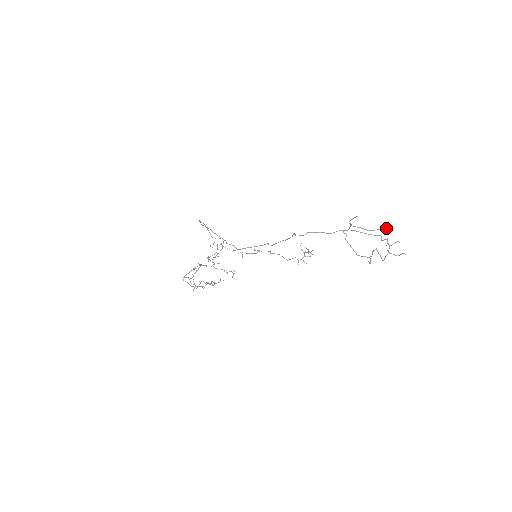
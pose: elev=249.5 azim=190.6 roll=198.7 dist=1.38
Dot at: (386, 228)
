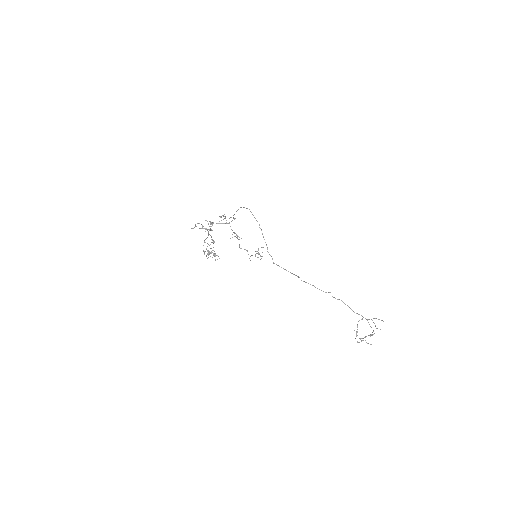
Dot at: (380, 329)
